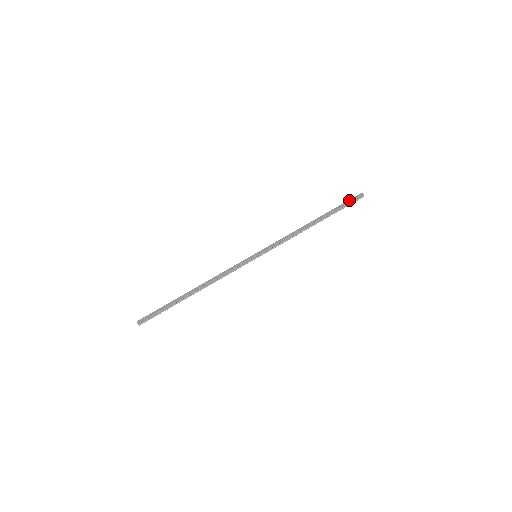
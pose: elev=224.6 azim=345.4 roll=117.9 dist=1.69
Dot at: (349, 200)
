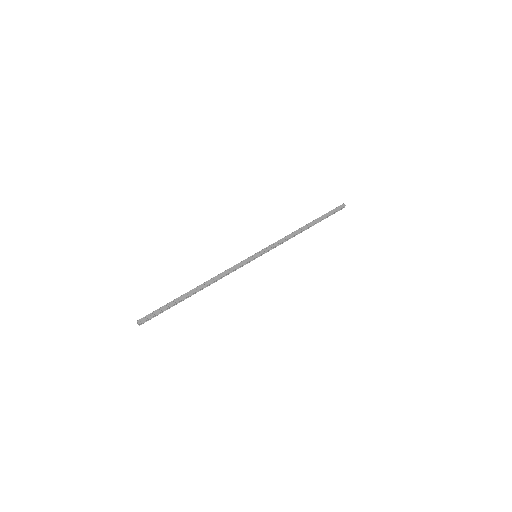
Dot at: (335, 209)
